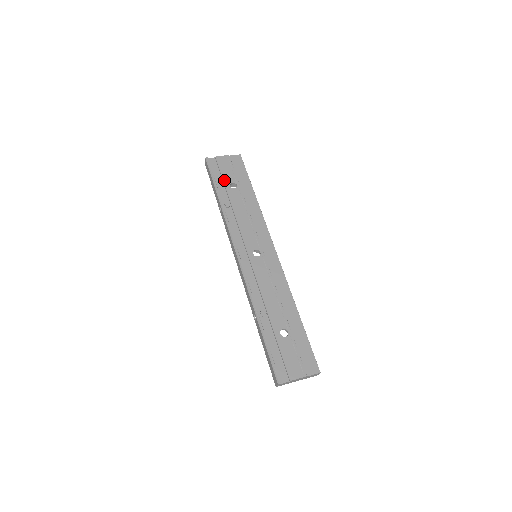
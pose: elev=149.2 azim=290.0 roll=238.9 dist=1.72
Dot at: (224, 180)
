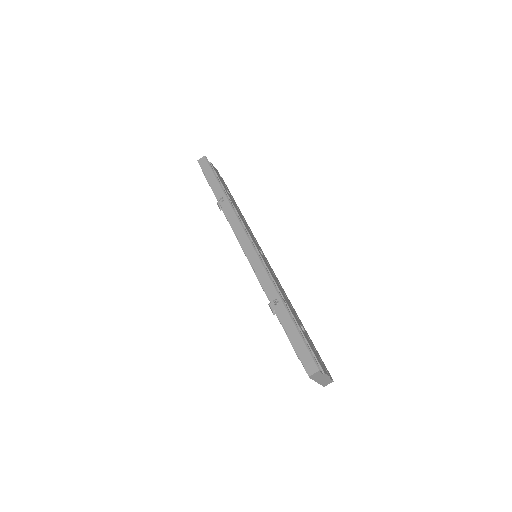
Dot at: occluded
